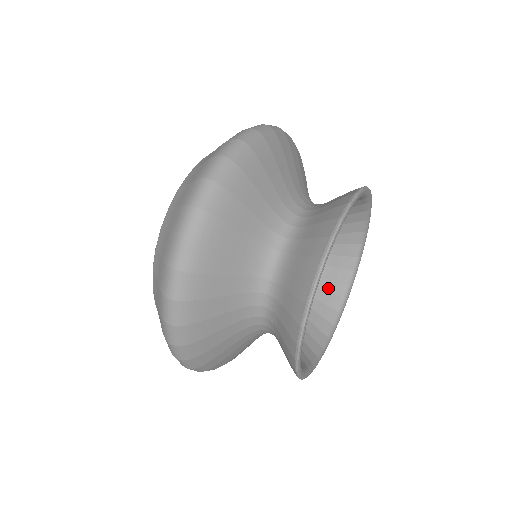
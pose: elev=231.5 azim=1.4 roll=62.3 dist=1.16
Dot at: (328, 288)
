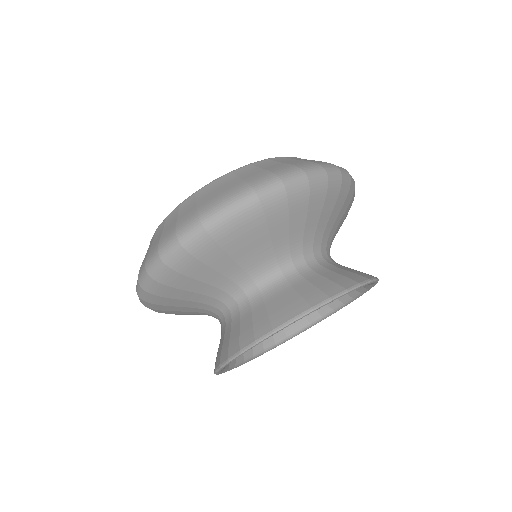
Dot at: occluded
